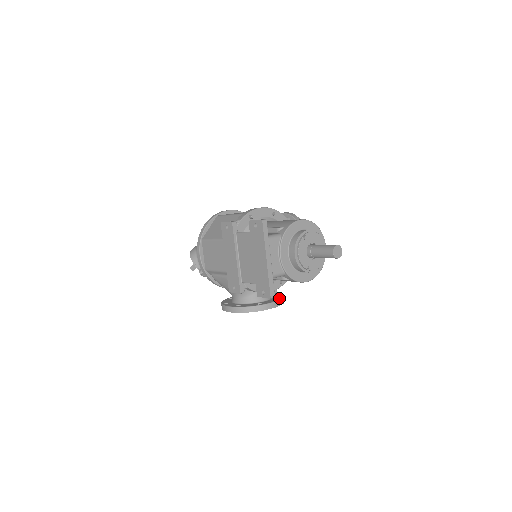
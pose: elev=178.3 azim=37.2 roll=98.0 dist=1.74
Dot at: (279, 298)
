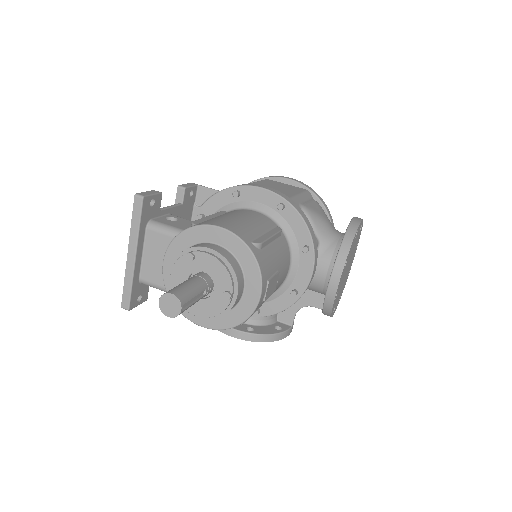
Dot at: (255, 331)
